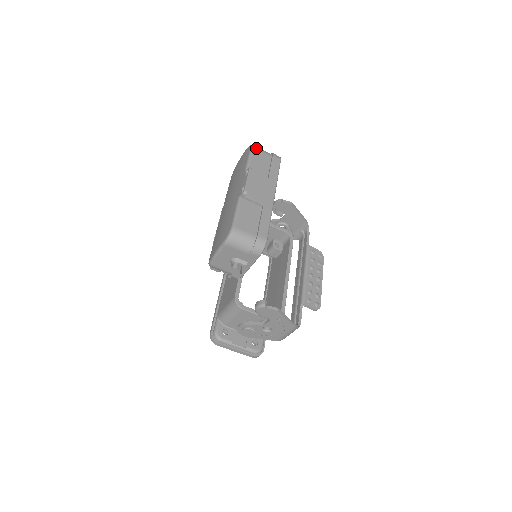
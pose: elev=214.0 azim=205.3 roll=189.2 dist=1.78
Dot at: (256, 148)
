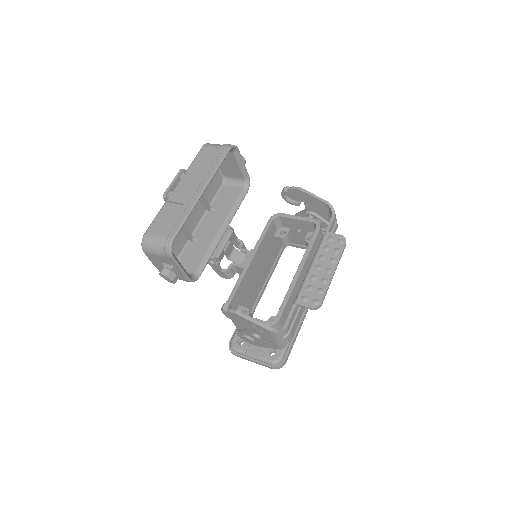
Dot at: (206, 145)
